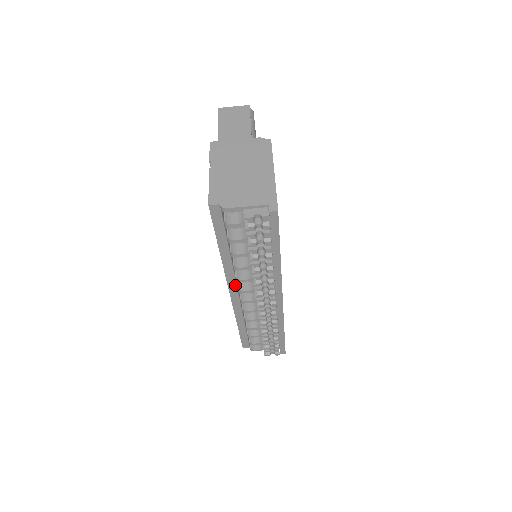
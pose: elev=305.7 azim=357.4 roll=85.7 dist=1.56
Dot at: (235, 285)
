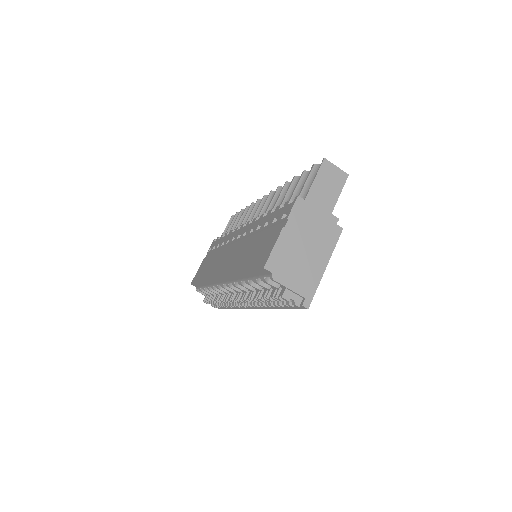
Dot at: (228, 280)
